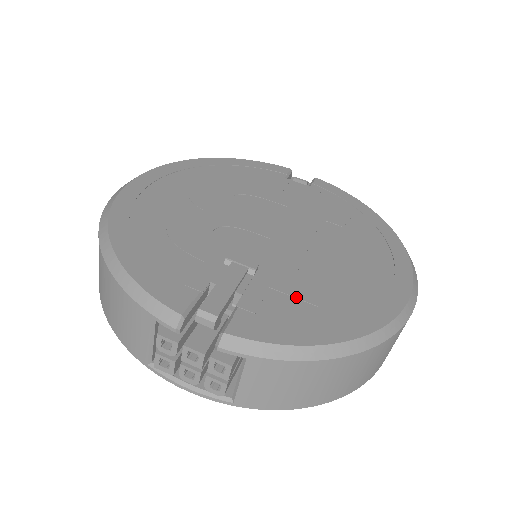
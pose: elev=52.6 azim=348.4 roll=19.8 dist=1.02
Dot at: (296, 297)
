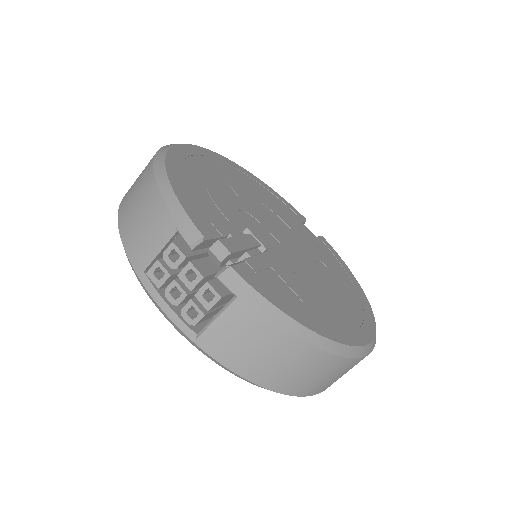
Dot at: (289, 285)
